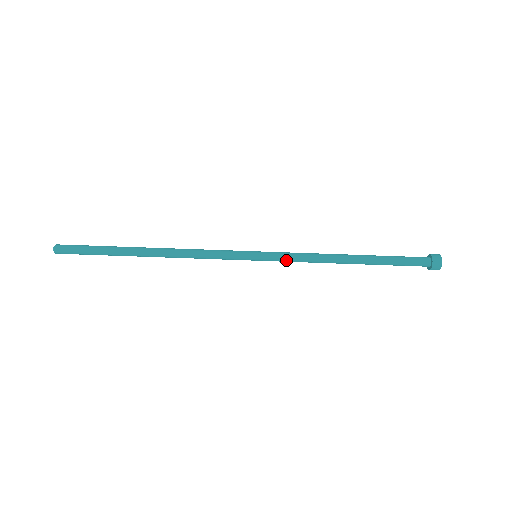
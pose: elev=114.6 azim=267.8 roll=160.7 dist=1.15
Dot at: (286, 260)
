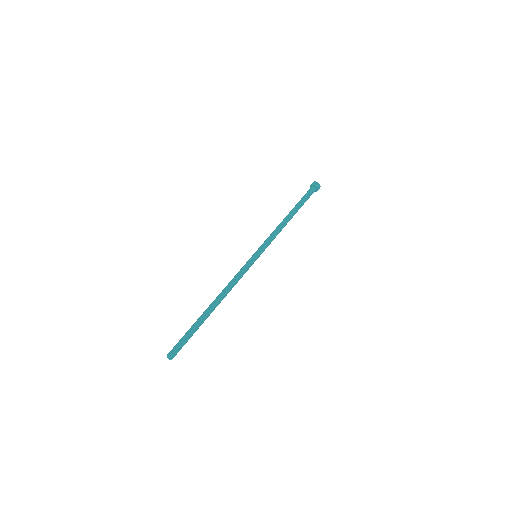
Dot at: occluded
